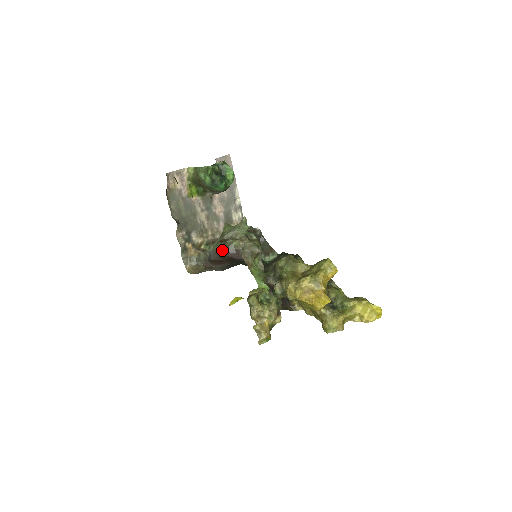
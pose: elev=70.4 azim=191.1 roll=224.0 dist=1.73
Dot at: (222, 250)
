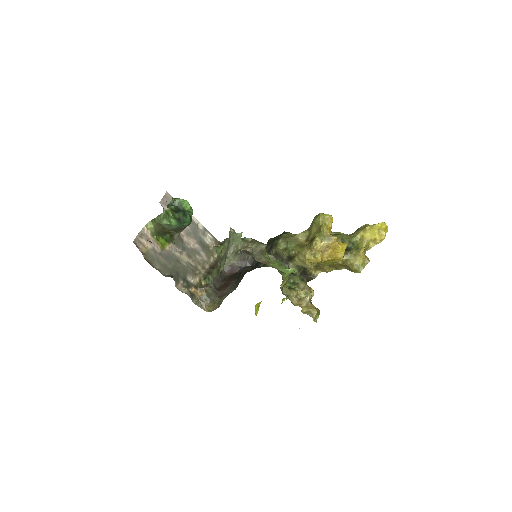
Dot at: occluded
